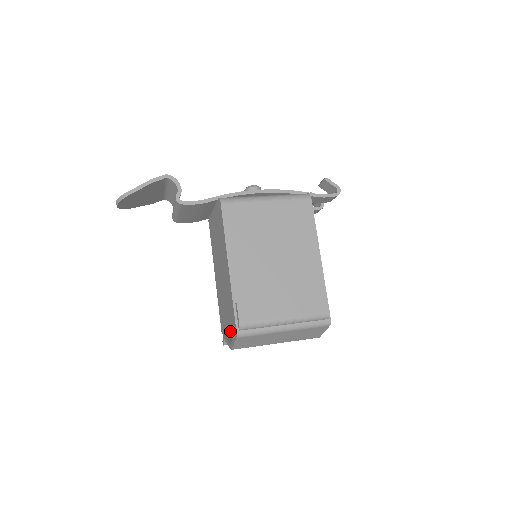
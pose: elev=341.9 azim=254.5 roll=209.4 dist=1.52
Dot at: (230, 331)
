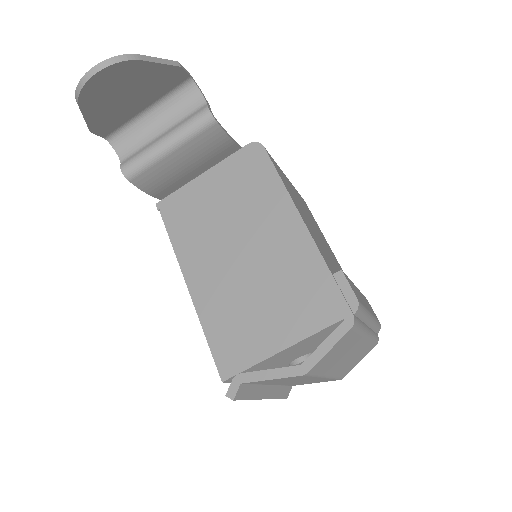
Dot at: (303, 337)
